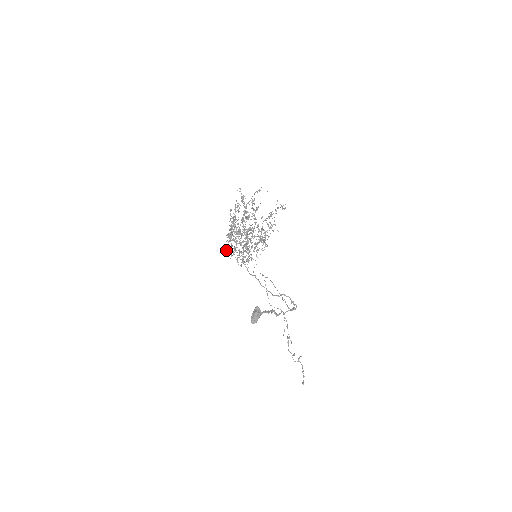
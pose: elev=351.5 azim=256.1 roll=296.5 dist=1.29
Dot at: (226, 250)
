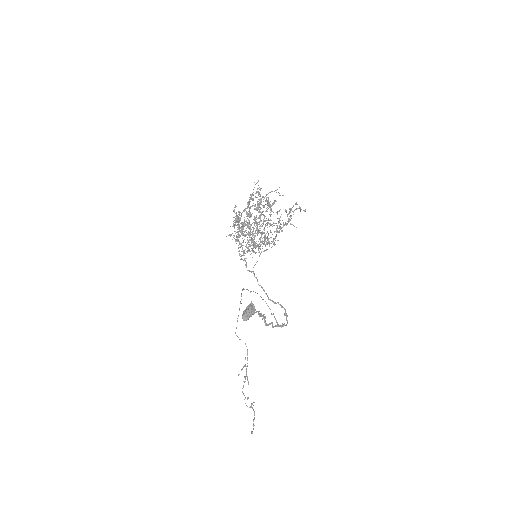
Dot at: (230, 234)
